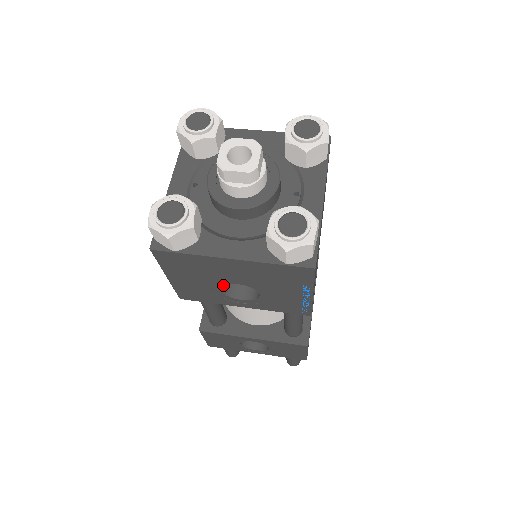
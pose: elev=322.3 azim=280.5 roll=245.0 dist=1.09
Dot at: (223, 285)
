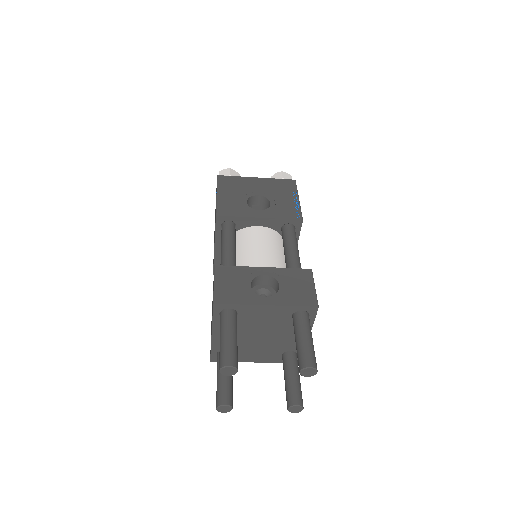
Dot at: occluded
